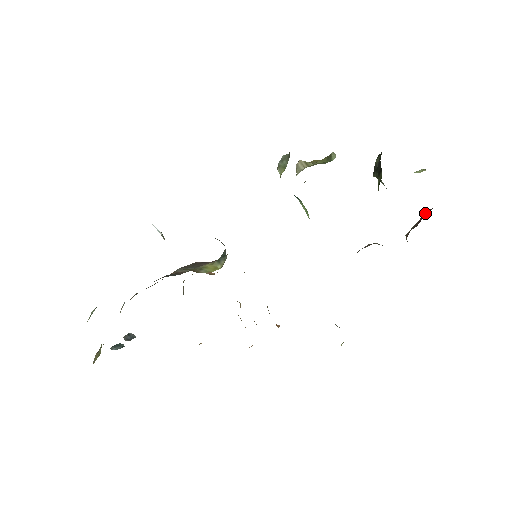
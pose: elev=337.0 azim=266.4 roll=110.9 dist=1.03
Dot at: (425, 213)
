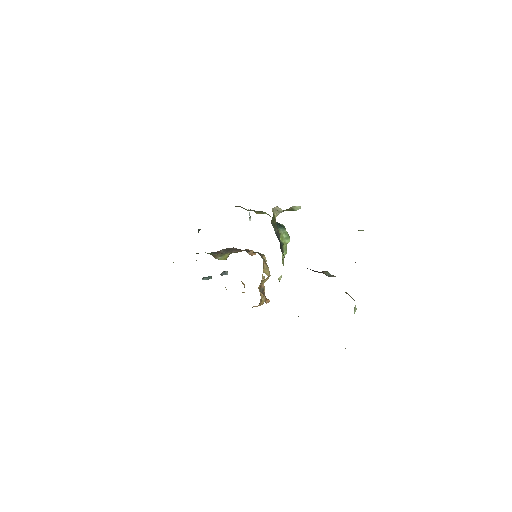
Dot at: occluded
